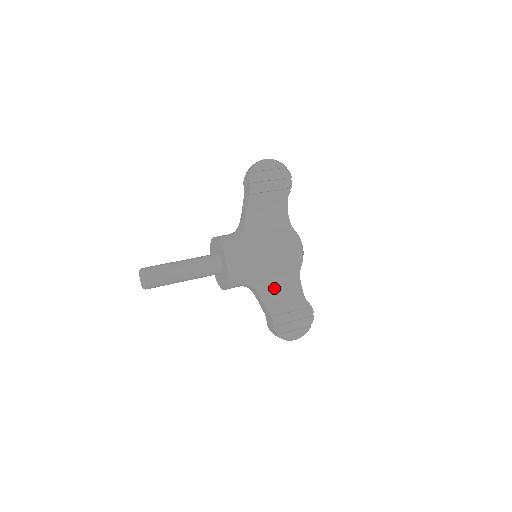
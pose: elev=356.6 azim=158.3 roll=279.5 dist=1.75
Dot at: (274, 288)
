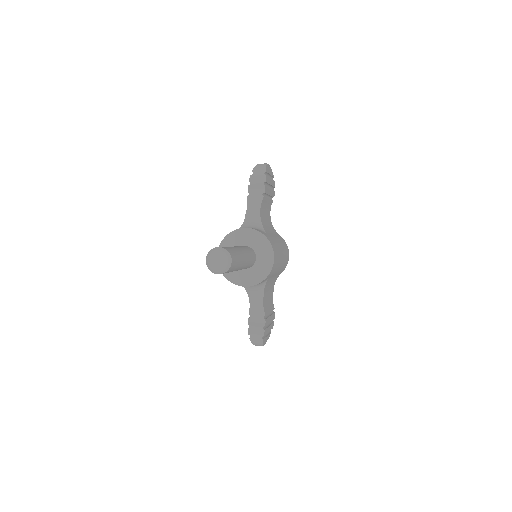
Dot at: (268, 290)
